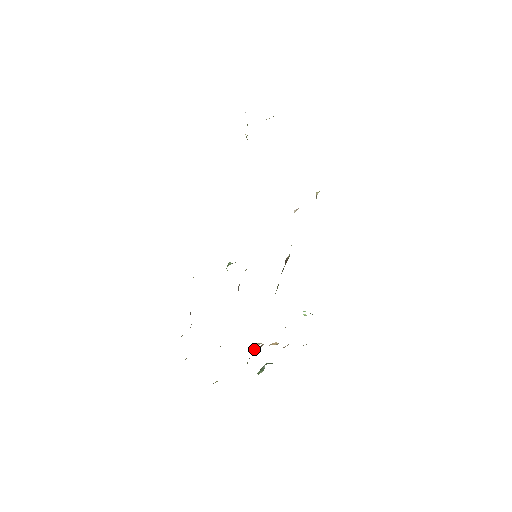
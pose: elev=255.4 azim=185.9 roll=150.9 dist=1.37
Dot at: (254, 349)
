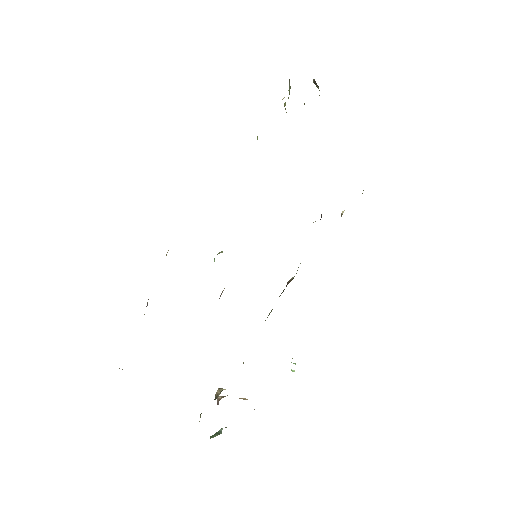
Dot at: (216, 394)
